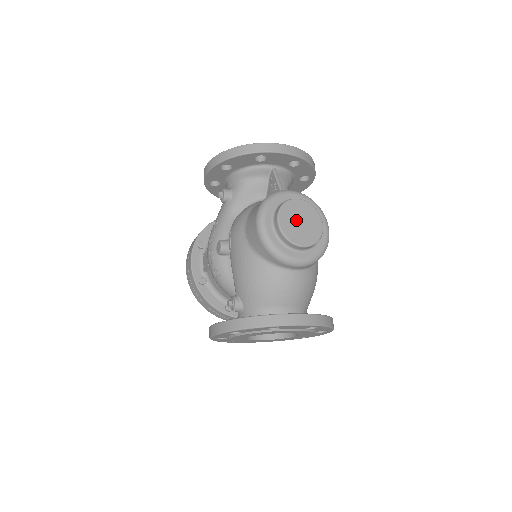
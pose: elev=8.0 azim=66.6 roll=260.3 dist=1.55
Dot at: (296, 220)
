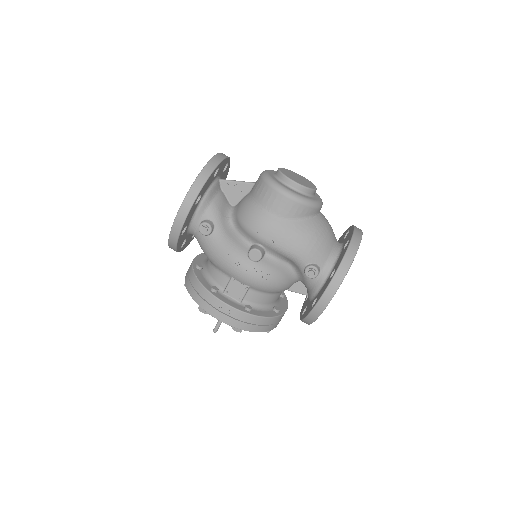
Dot at: (296, 178)
